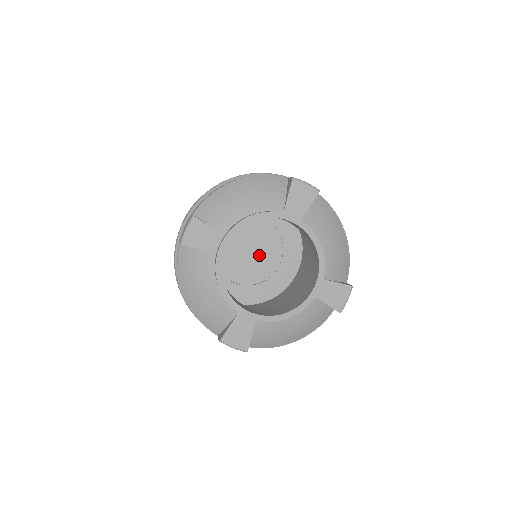
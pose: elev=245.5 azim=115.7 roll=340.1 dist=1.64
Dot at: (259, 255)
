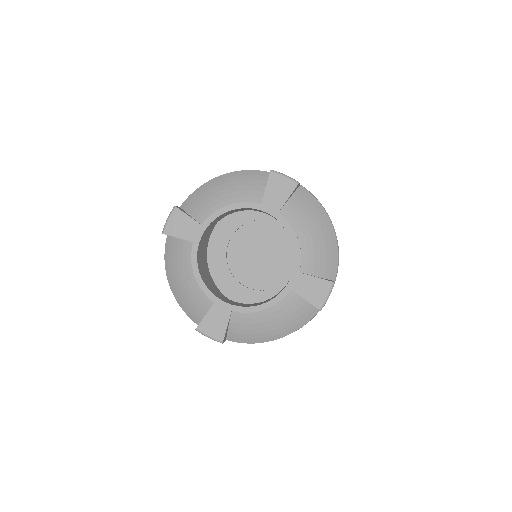
Dot at: (272, 261)
